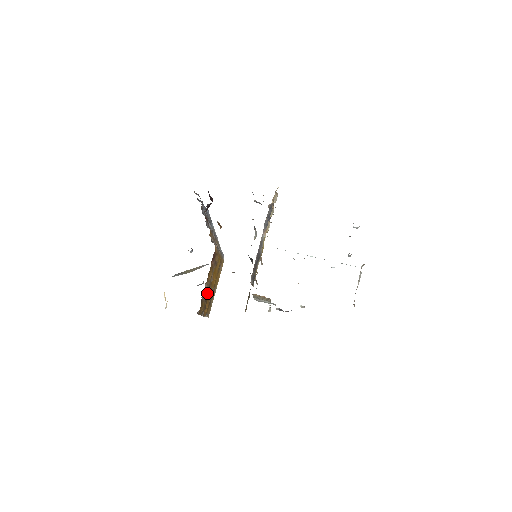
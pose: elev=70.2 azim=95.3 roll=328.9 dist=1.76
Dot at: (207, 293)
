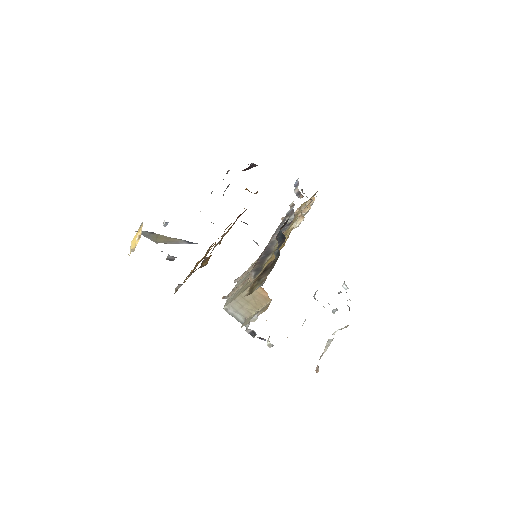
Dot at: occluded
